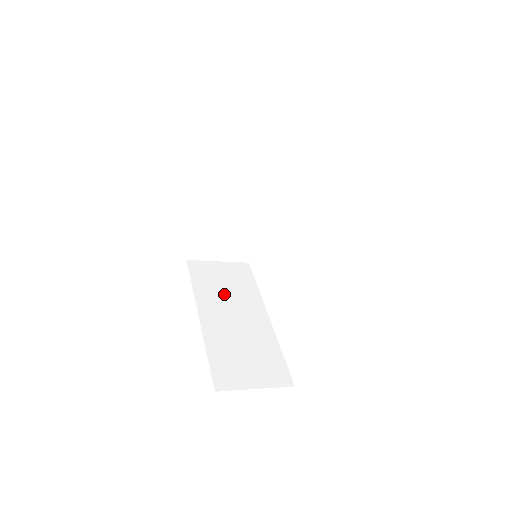
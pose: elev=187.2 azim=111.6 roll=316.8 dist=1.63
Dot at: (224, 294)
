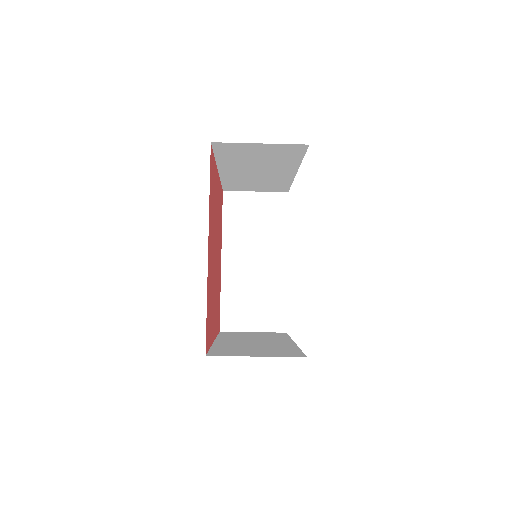
Dot at: (249, 337)
